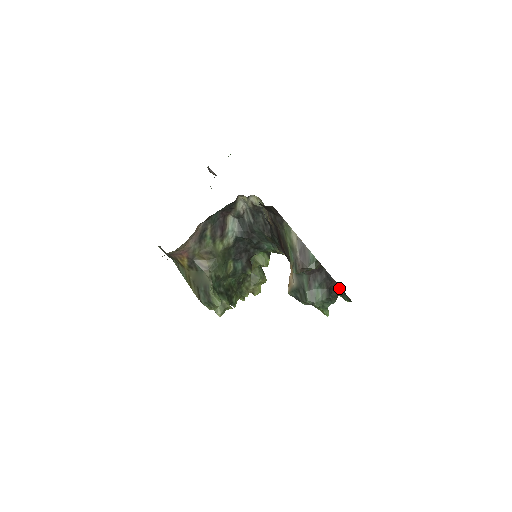
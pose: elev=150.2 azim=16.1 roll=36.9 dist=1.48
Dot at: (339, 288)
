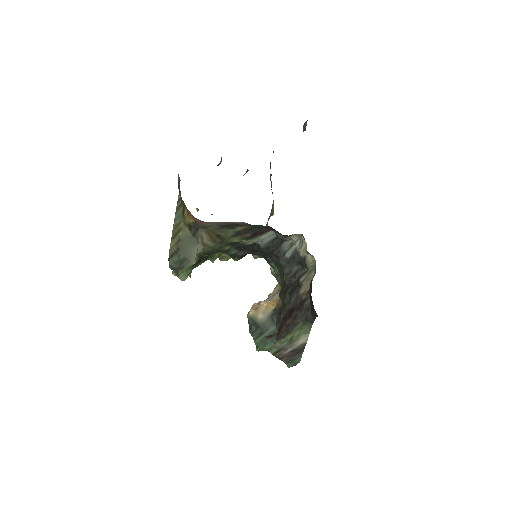
Dot at: occluded
